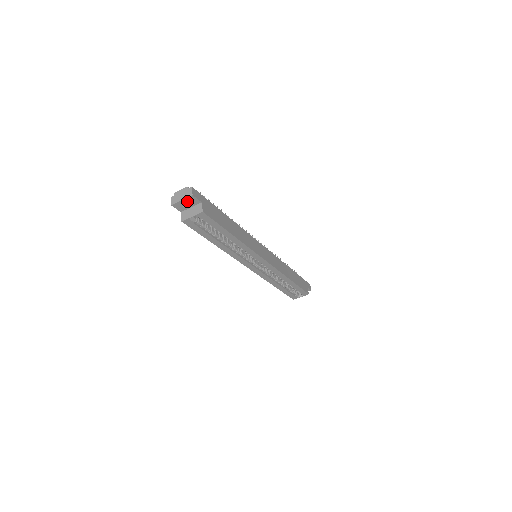
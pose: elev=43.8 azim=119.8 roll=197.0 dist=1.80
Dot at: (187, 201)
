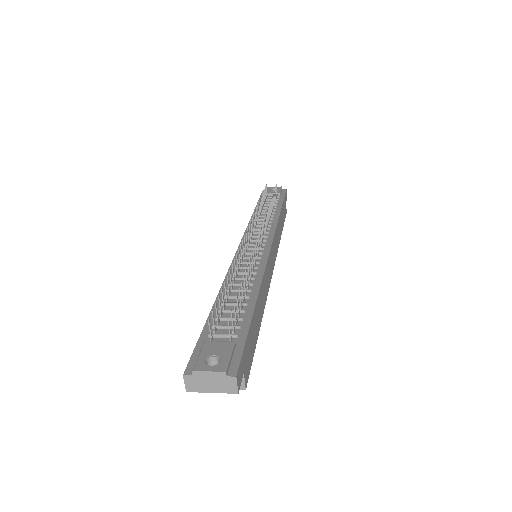
Dot at: occluded
